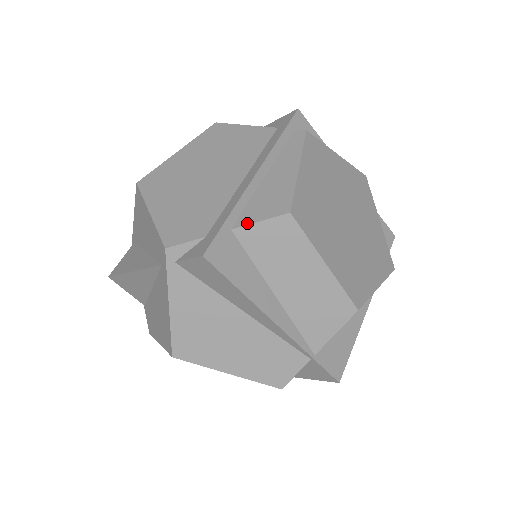
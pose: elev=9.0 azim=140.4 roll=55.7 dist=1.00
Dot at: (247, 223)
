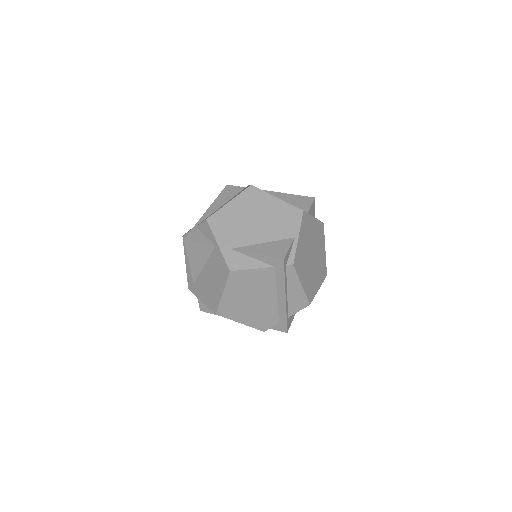
Dot at: occluded
